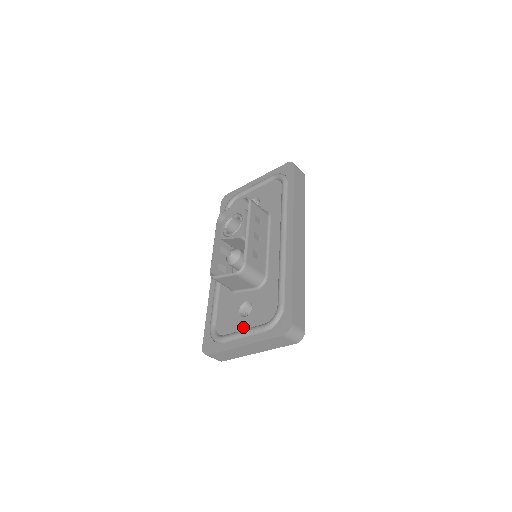
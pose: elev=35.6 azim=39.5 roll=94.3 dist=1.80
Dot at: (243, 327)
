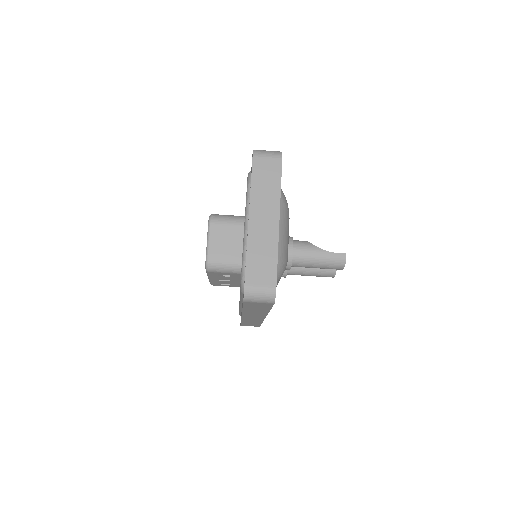
Dot at: occluded
